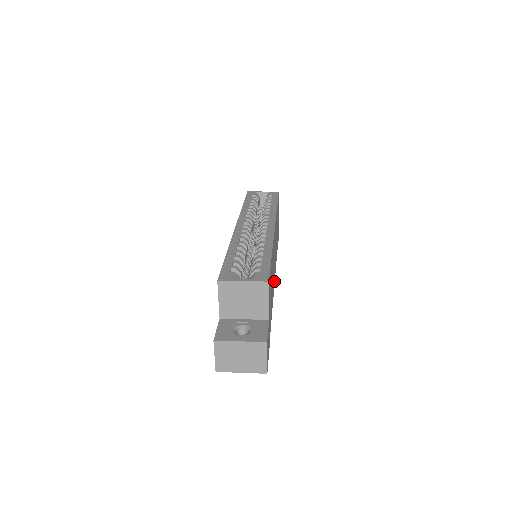
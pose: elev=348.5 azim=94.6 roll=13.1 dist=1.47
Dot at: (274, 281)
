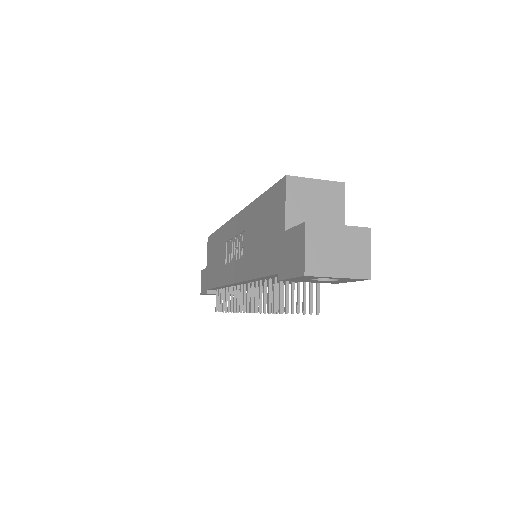
Dot at: occluded
